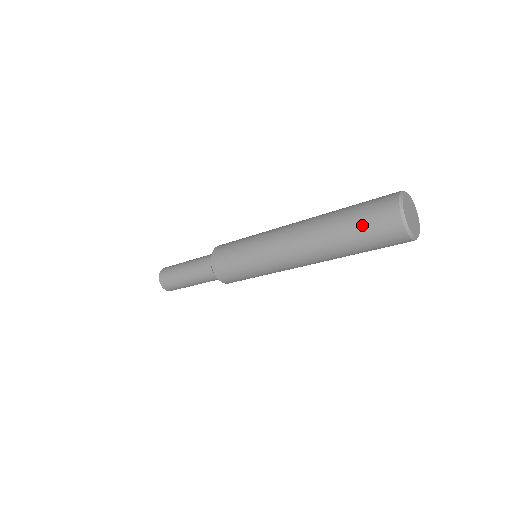
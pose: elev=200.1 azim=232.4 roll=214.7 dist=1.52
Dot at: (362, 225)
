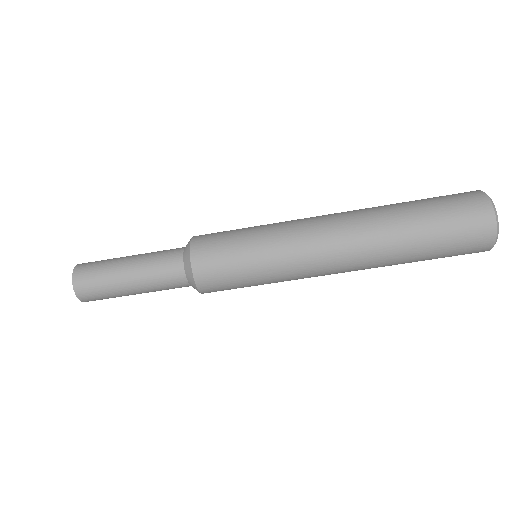
Dot at: (430, 198)
